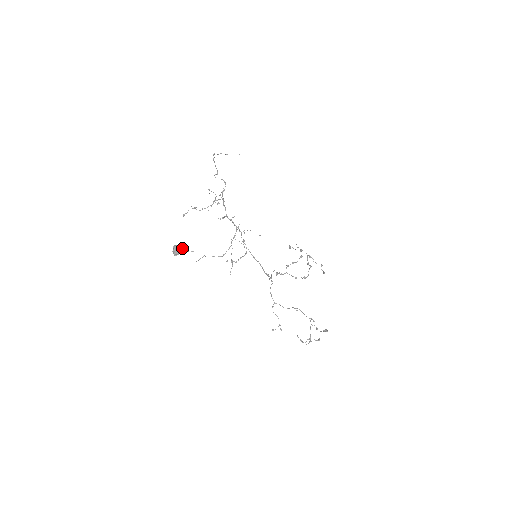
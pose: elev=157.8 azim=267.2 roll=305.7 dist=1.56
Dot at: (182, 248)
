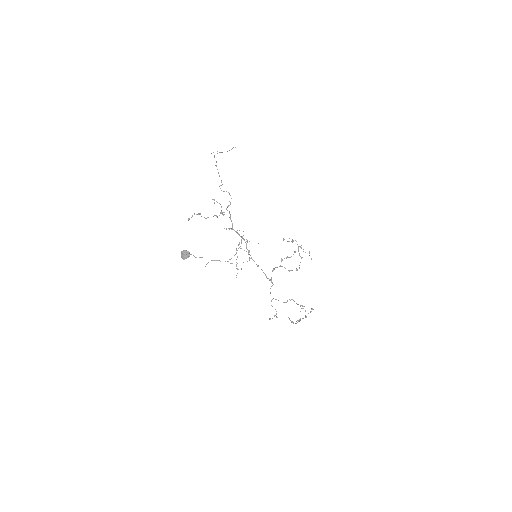
Dot at: (191, 254)
